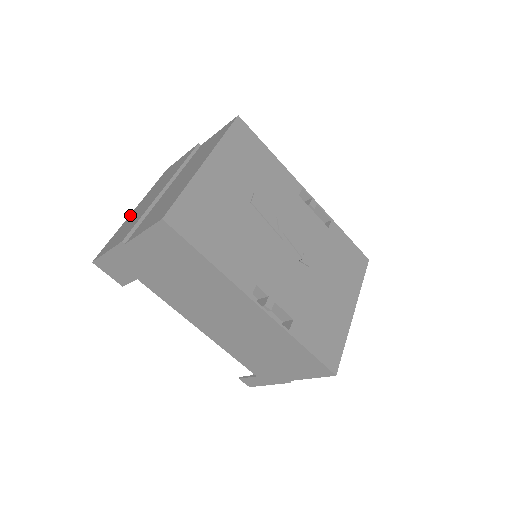
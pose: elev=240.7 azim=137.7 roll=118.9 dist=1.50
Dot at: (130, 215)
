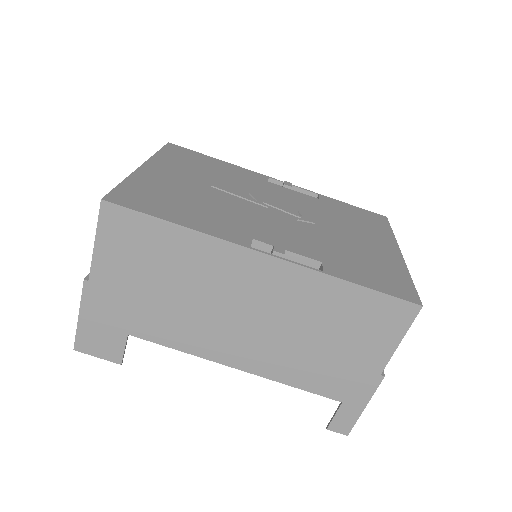
Dot at: occluded
